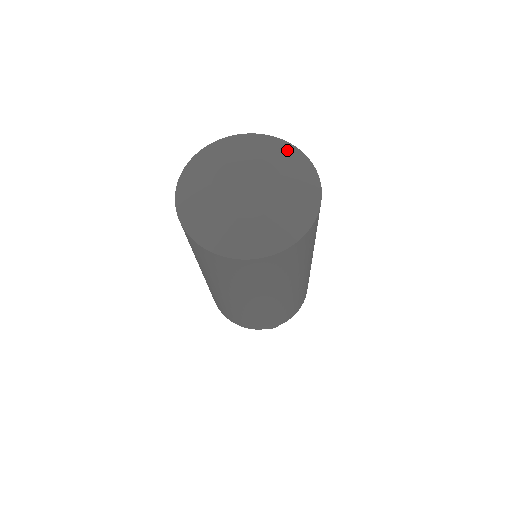
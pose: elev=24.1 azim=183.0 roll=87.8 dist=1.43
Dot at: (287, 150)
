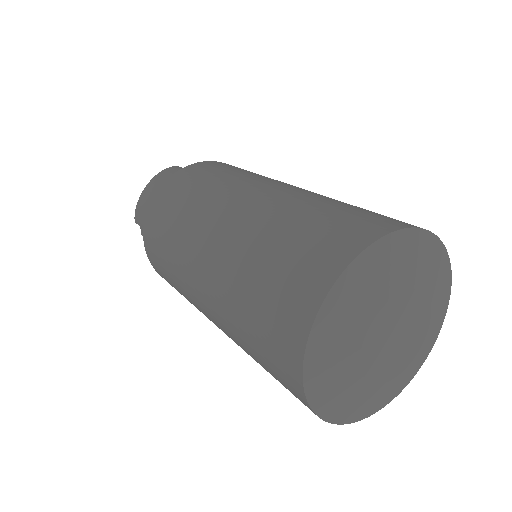
Dot at: (420, 246)
